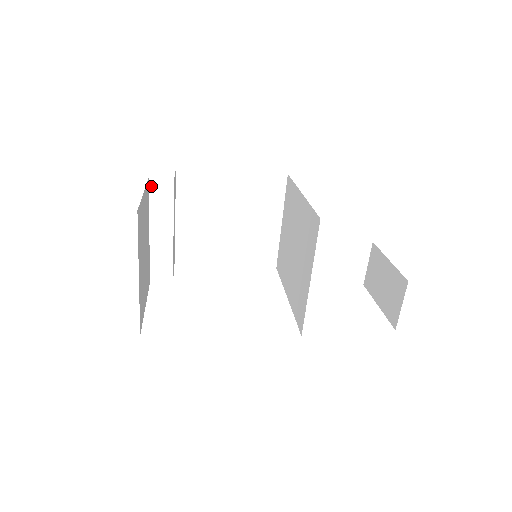
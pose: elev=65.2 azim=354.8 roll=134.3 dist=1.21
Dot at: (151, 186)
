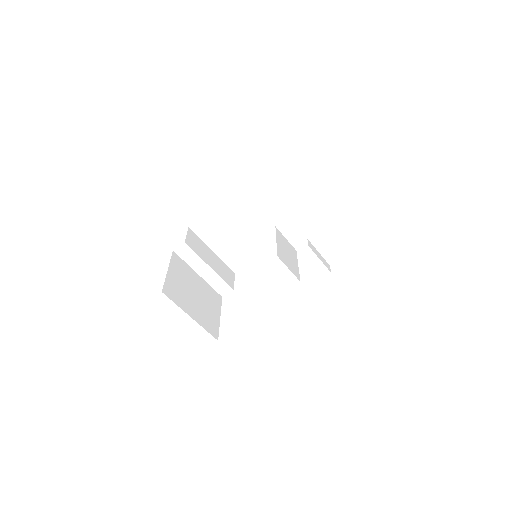
Dot at: (178, 253)
